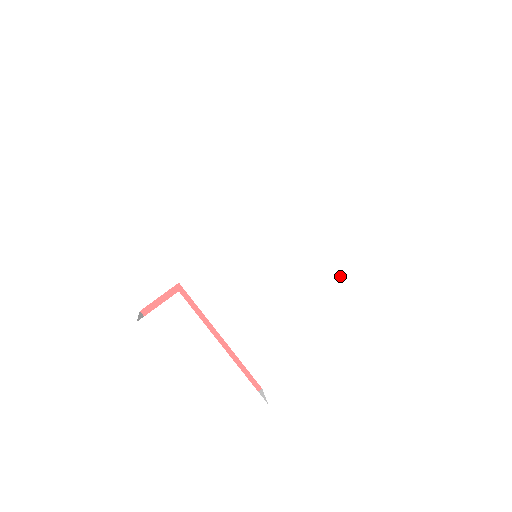
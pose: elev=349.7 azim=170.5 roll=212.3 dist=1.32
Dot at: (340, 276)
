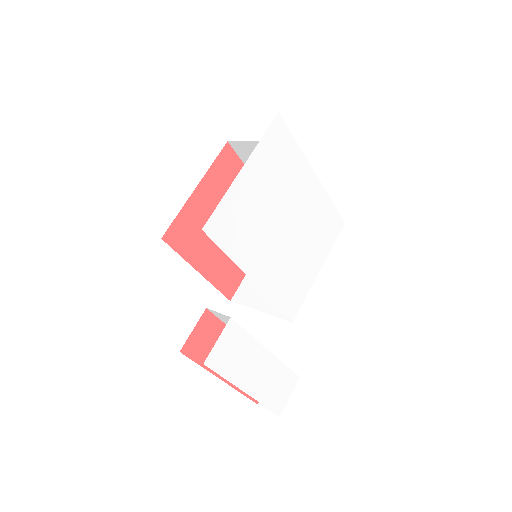
Dot at: (328, 251)
